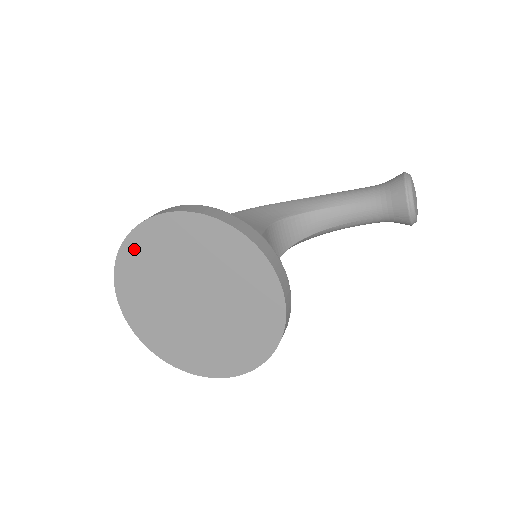
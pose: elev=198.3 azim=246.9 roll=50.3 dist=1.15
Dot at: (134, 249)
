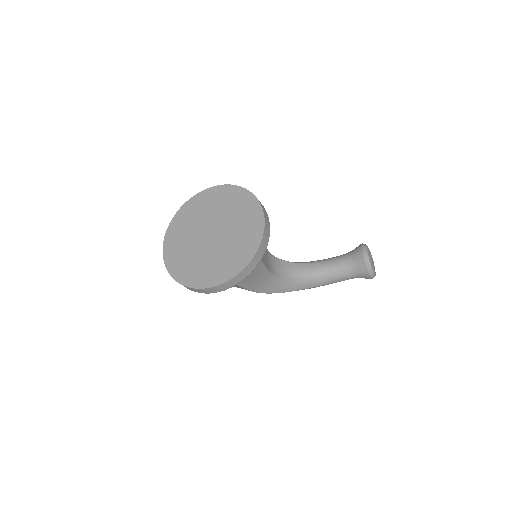
Dot at: (185, 211)
